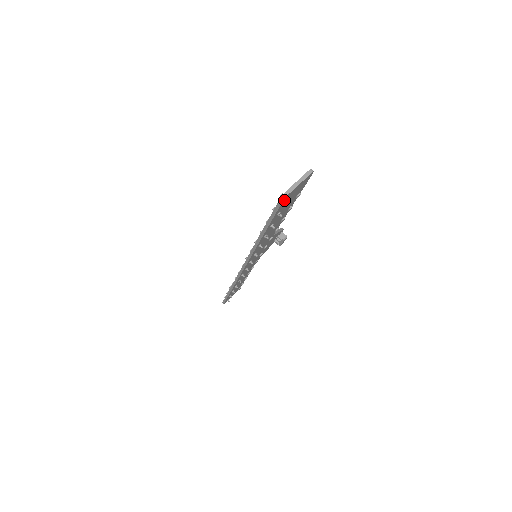
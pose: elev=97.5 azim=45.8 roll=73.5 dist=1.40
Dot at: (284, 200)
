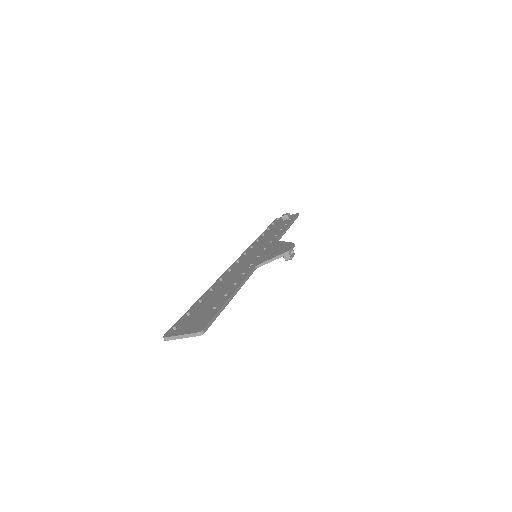
Dot at: occluded
